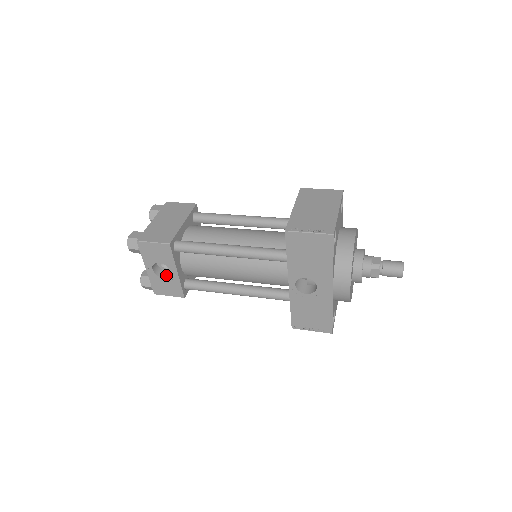
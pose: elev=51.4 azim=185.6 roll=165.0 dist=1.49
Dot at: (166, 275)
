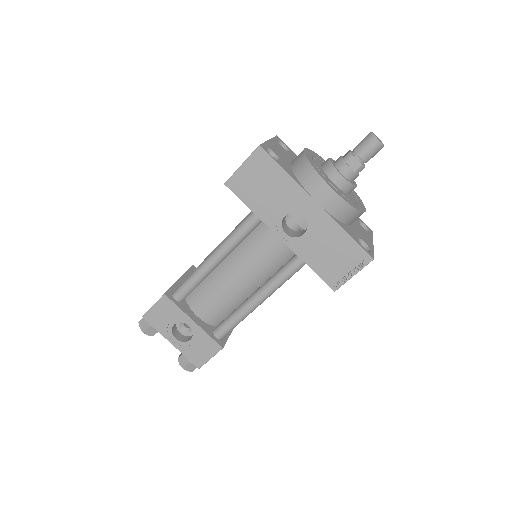
Dot at: (192, 337)
